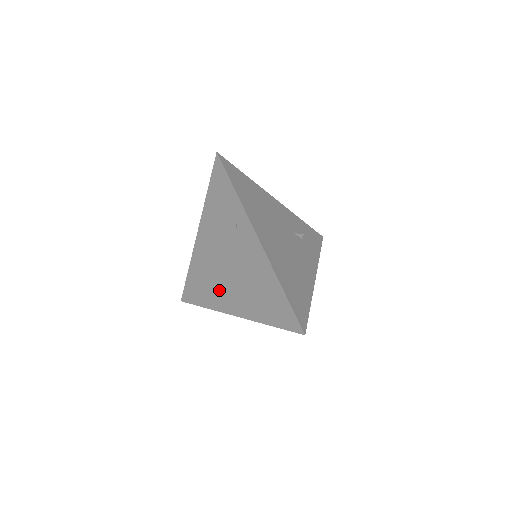
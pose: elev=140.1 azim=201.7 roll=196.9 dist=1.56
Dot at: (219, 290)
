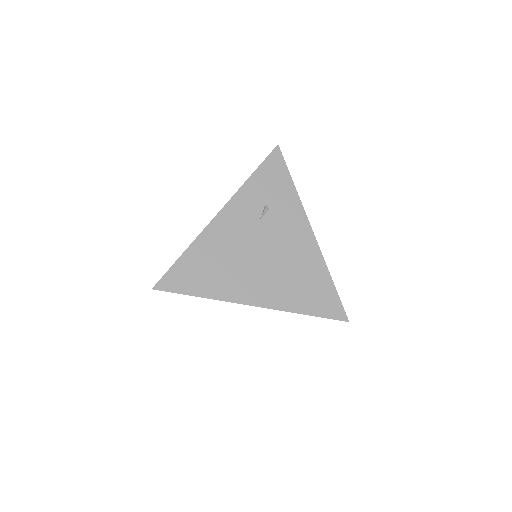
Dot at: occluded
